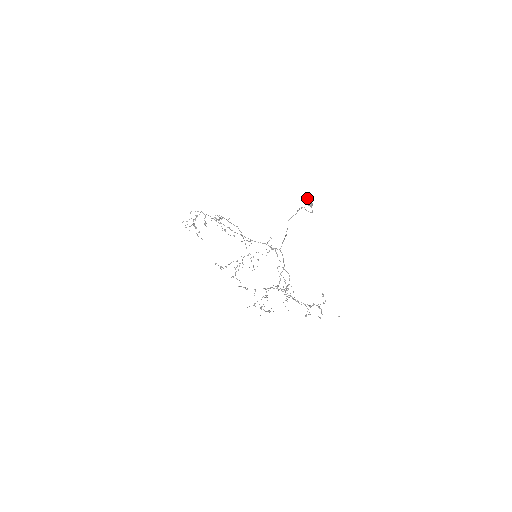
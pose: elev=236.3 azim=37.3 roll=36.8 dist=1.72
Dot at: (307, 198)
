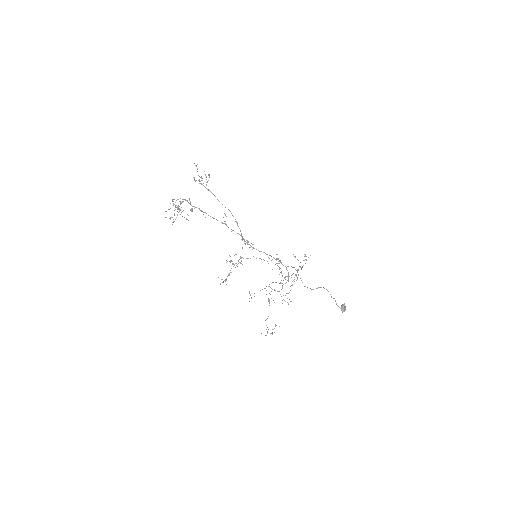
Dot at: (343, 306)
